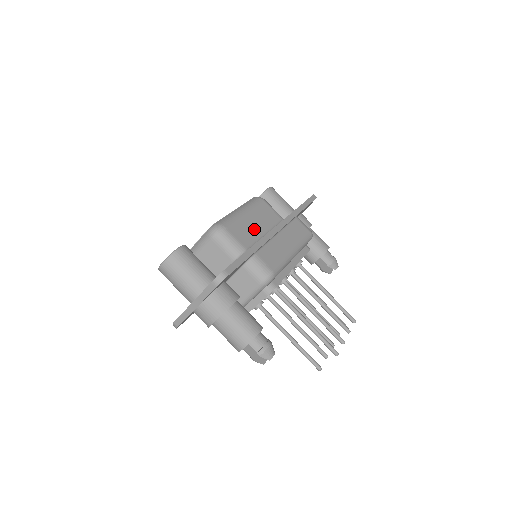
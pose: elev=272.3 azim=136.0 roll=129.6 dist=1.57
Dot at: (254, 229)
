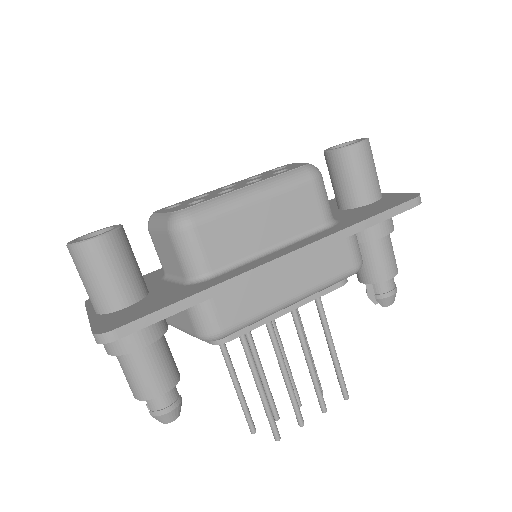
Dot at: (253, 237)
